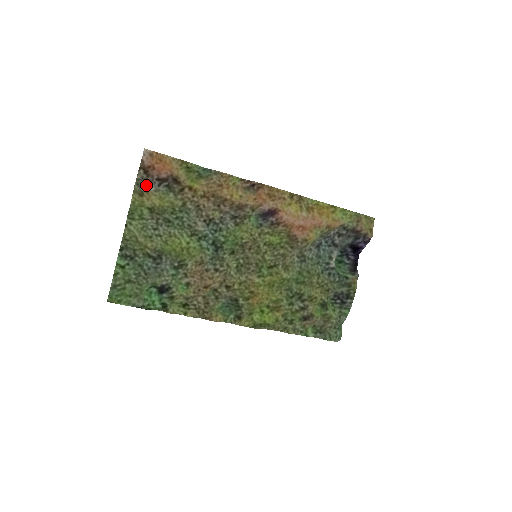
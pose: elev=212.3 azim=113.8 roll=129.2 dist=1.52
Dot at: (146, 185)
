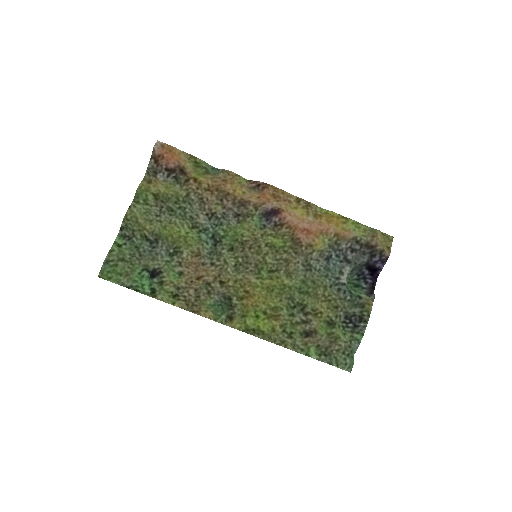
Dot at: (156, 175)
